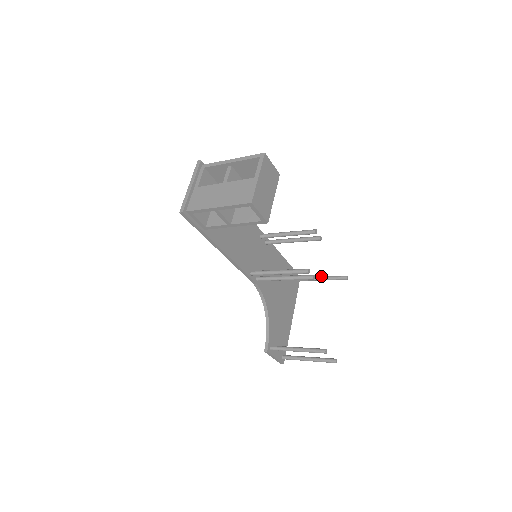
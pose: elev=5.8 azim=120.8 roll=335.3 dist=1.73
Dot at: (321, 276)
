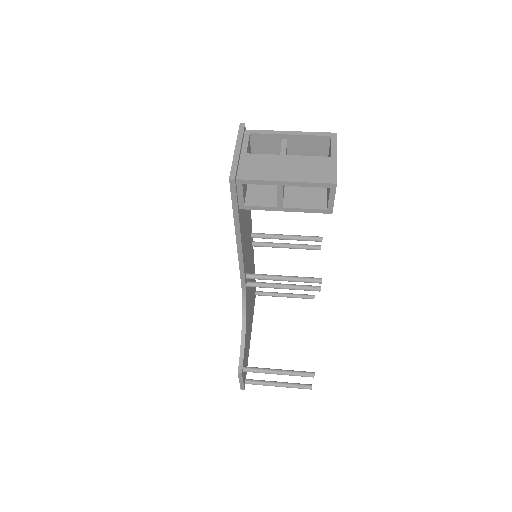
Dot at: occluded
